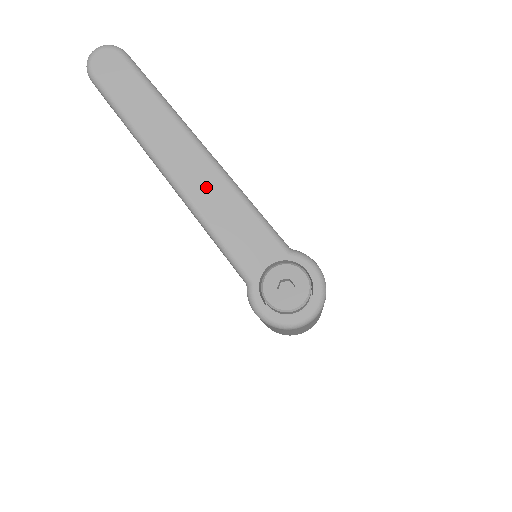
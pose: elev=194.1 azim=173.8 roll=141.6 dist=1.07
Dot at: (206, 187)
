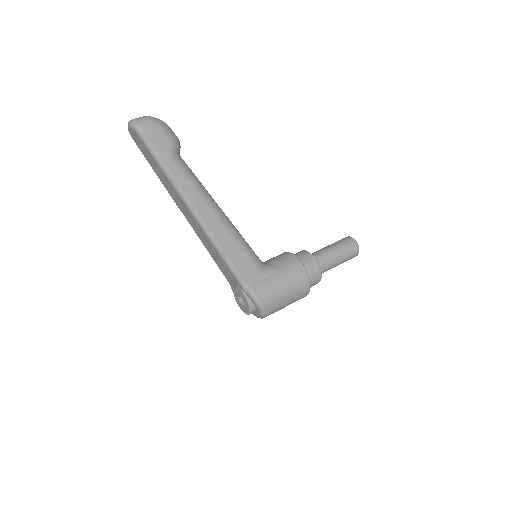
Dot at: (200, 232)
